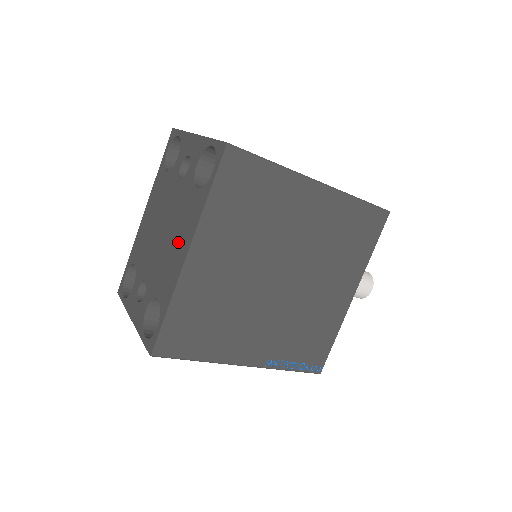
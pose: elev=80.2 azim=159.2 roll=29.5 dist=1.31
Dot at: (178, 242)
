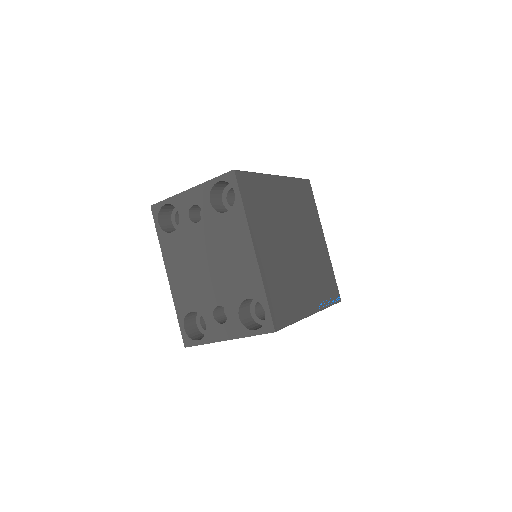
Dot at: (236, 253)
